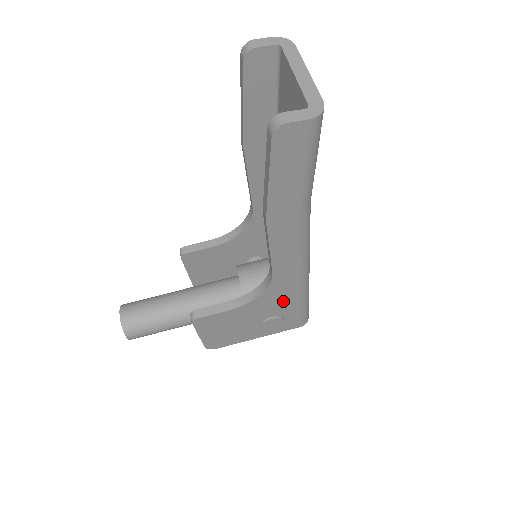
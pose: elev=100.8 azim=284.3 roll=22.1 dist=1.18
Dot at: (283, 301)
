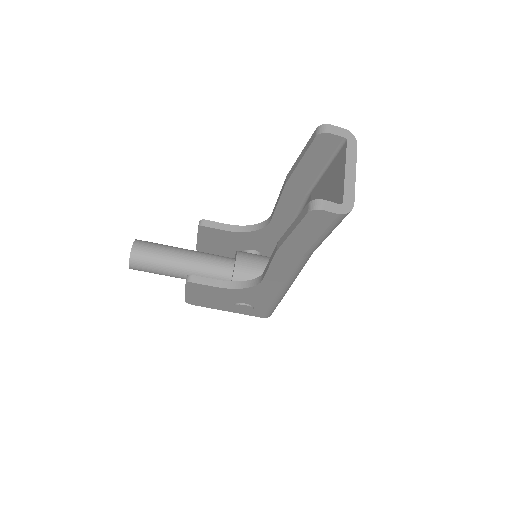
Dot at: (260, 298)
